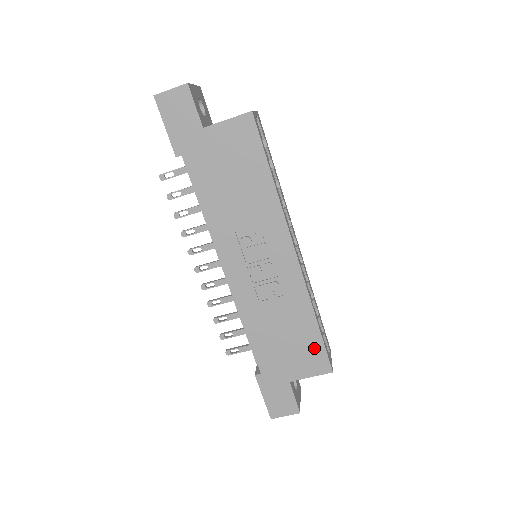
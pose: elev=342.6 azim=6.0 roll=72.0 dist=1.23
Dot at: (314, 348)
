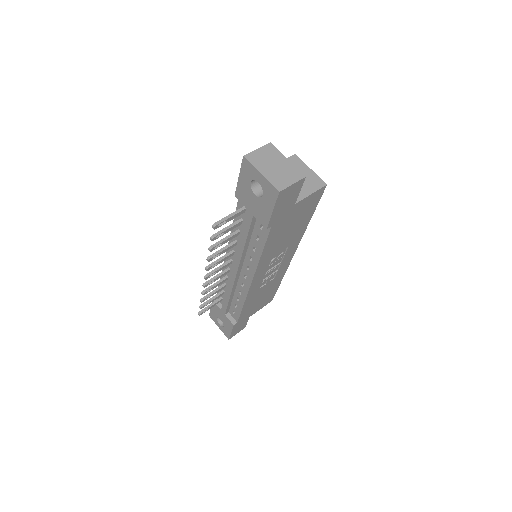
Dot at: (271, 295)
